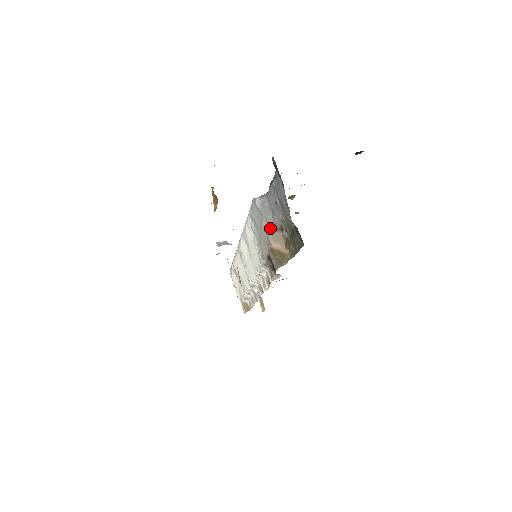
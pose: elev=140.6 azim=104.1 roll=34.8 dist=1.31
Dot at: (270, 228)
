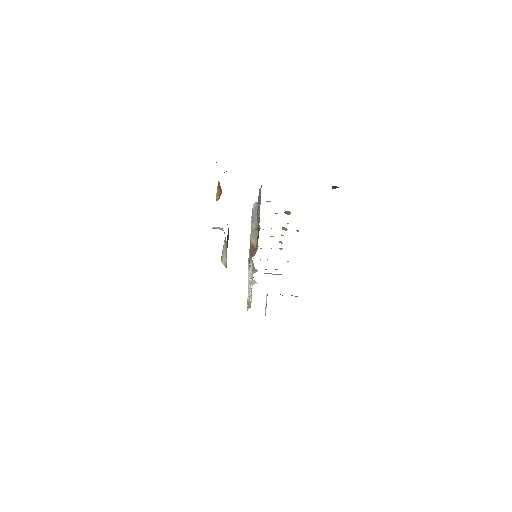
Dot at: (254, 227)
